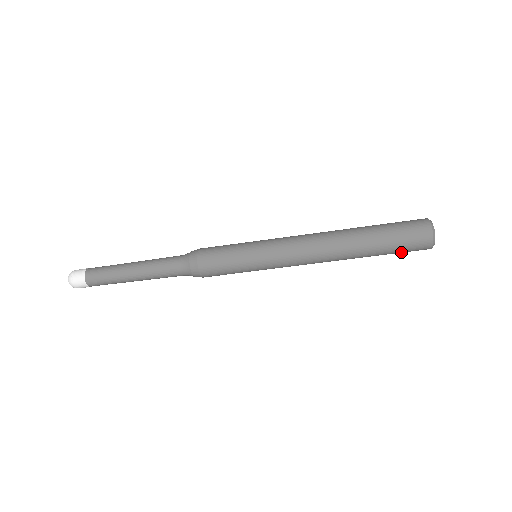
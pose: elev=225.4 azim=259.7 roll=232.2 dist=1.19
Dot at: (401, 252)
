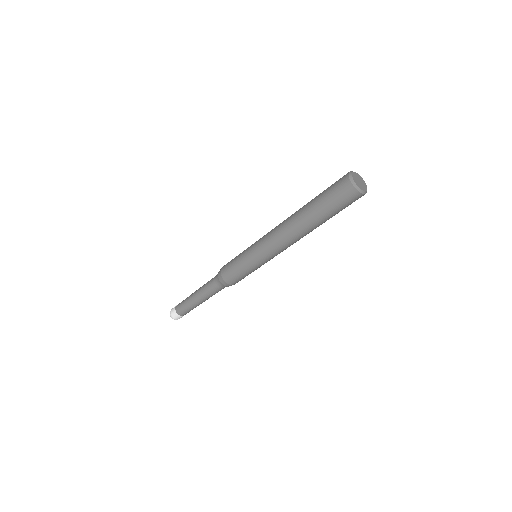
Dot at: (336, 204)
